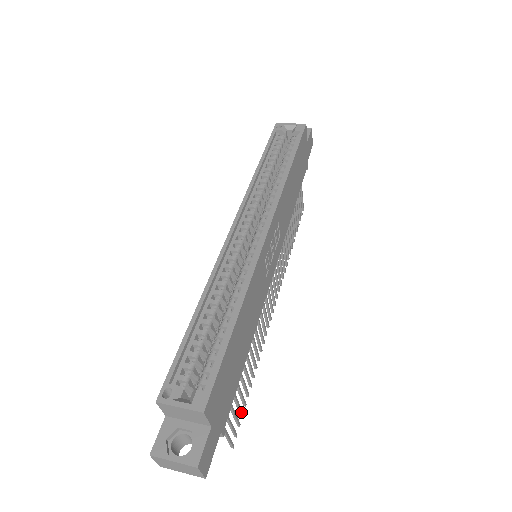
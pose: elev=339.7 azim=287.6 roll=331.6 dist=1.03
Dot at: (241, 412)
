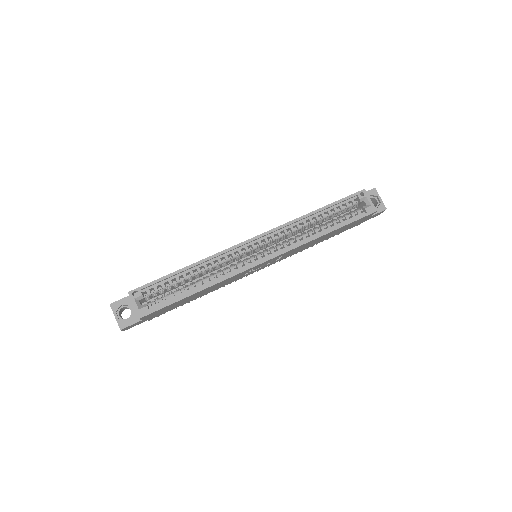
Dot at: (176, 308)
